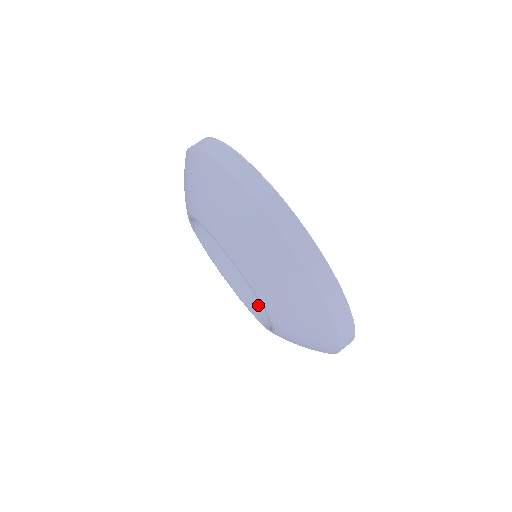
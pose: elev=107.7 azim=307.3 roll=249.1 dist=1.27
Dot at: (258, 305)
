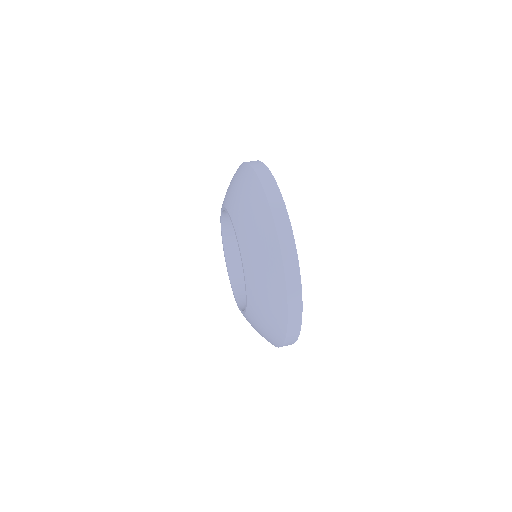
Dot at: (238, 282)
